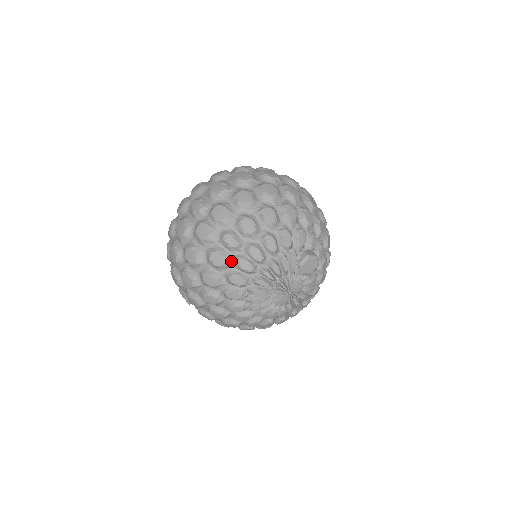
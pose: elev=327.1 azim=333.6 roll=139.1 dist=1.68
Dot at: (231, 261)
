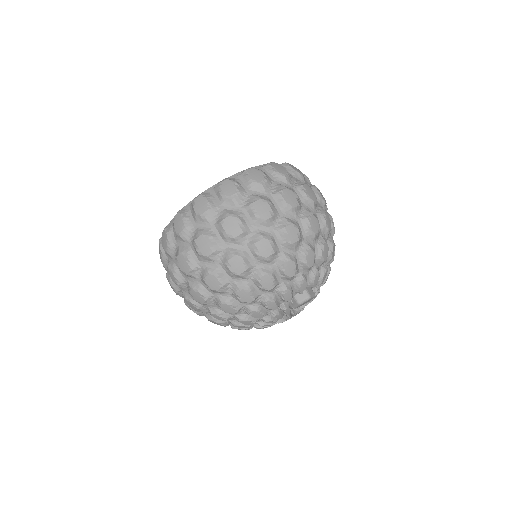
Dot at: (228, 322)
